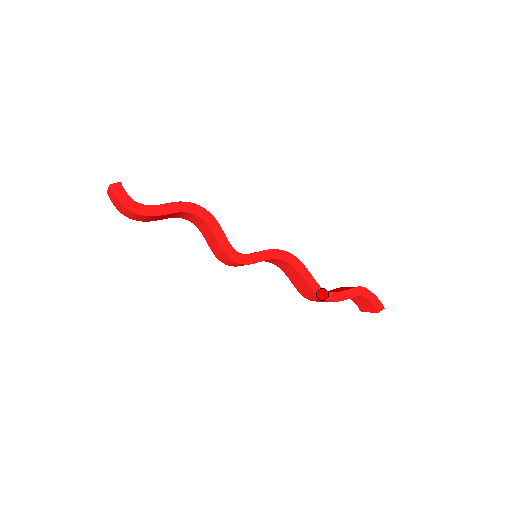
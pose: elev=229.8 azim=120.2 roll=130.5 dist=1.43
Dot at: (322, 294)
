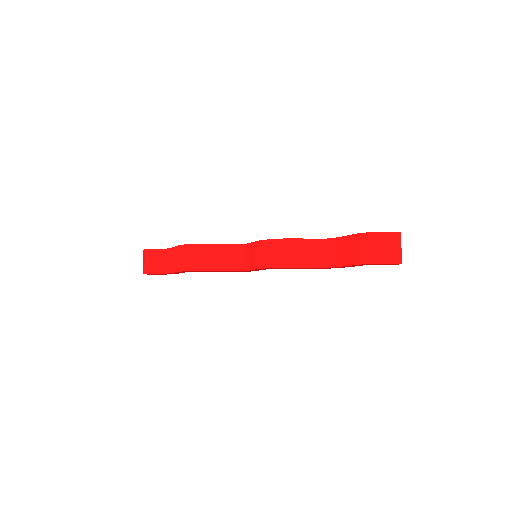
Dot at: (326, 268)
